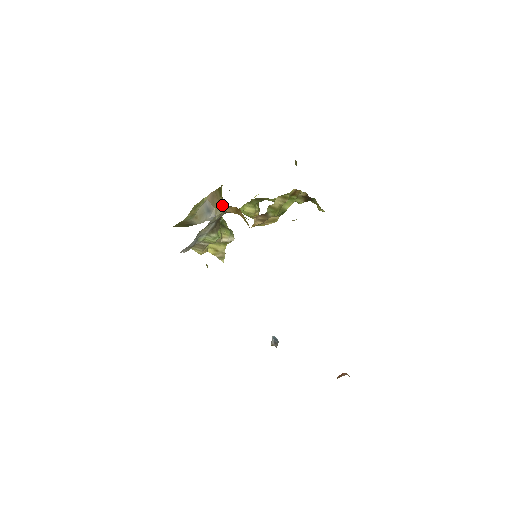
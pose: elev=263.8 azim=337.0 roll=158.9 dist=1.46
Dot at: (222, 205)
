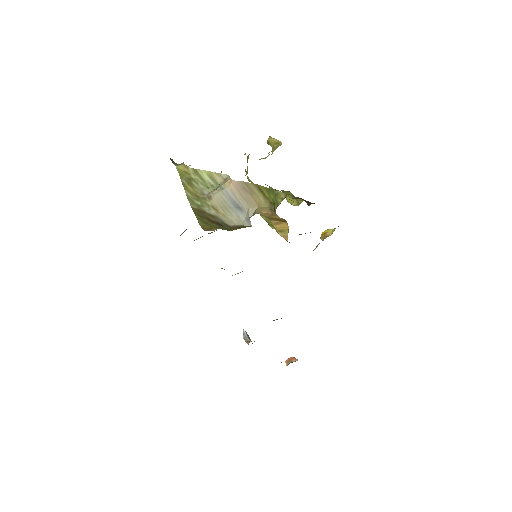
Dot at: (262, 208)
